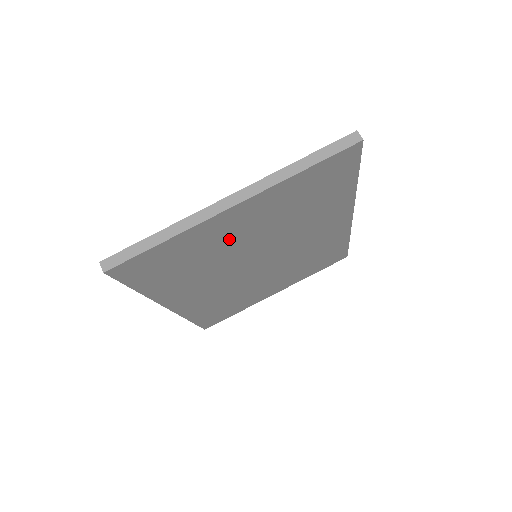
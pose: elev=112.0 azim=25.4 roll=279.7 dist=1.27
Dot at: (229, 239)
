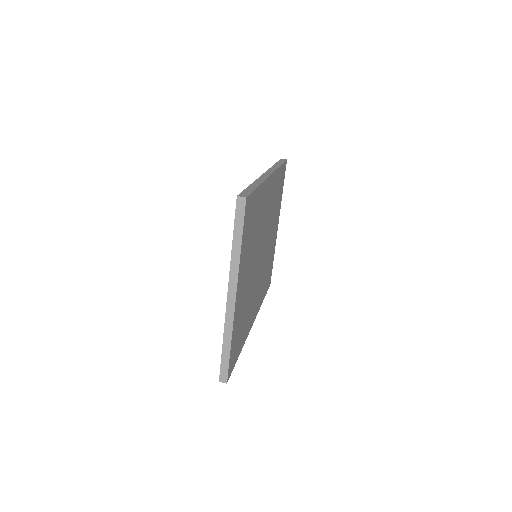
Dot at: (245, 292)
